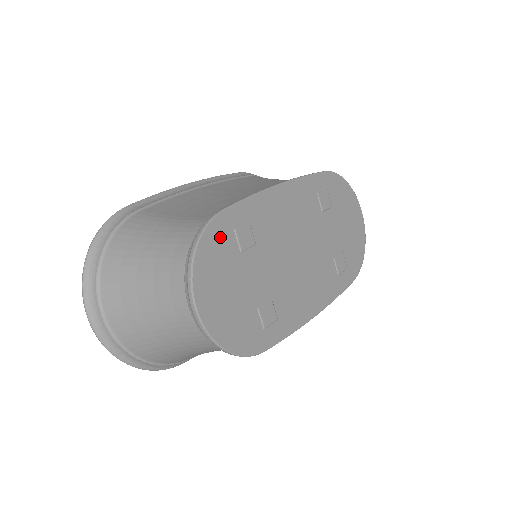
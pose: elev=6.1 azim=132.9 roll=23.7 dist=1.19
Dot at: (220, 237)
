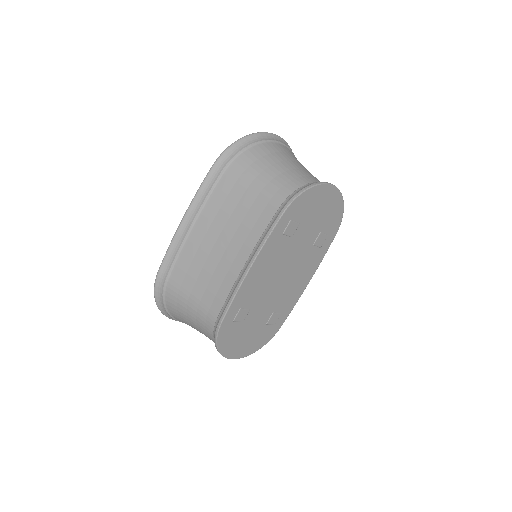
Dot at: (227, 332)
